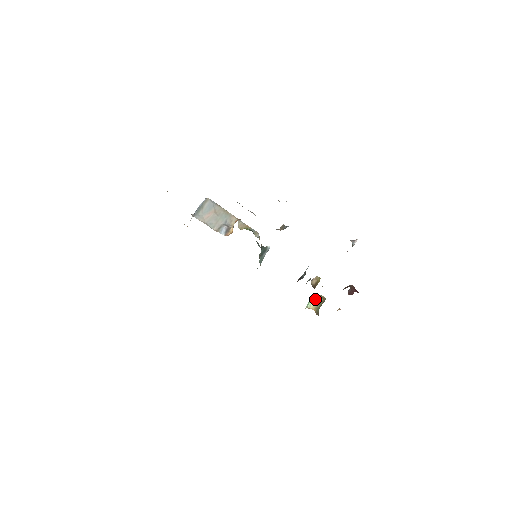
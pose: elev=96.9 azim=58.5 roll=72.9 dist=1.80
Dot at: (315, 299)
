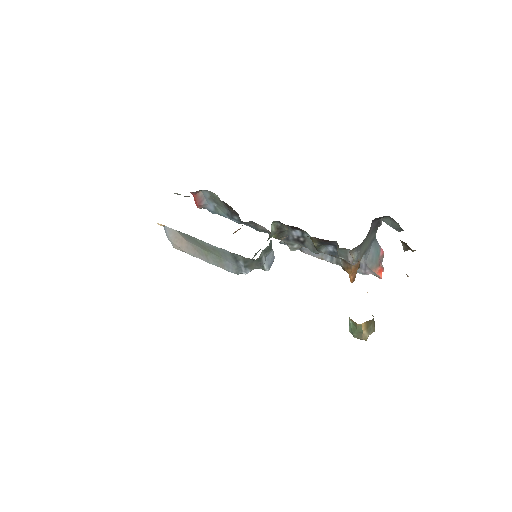
Dot at: occluded
